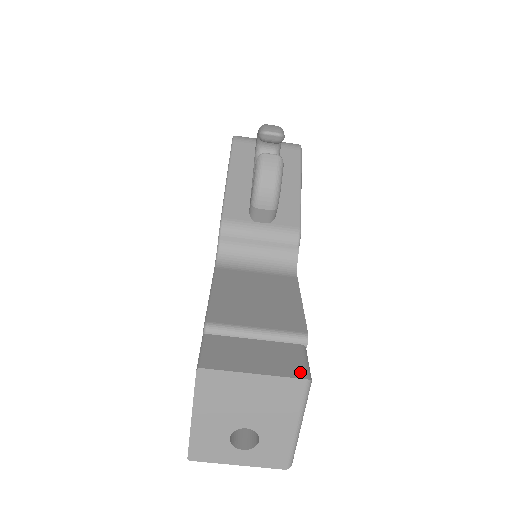
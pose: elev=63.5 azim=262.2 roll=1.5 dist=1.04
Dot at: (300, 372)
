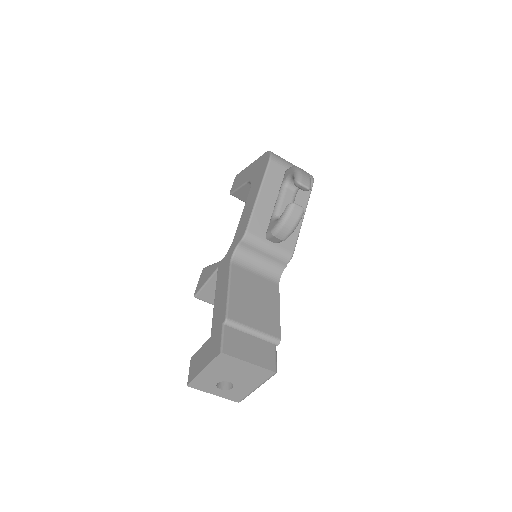
Dot at: (273, 366)
